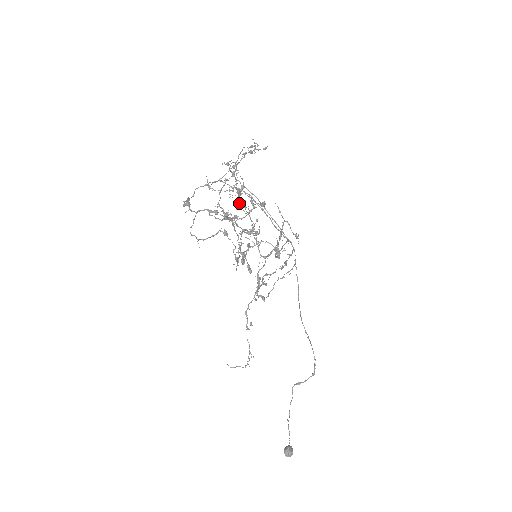
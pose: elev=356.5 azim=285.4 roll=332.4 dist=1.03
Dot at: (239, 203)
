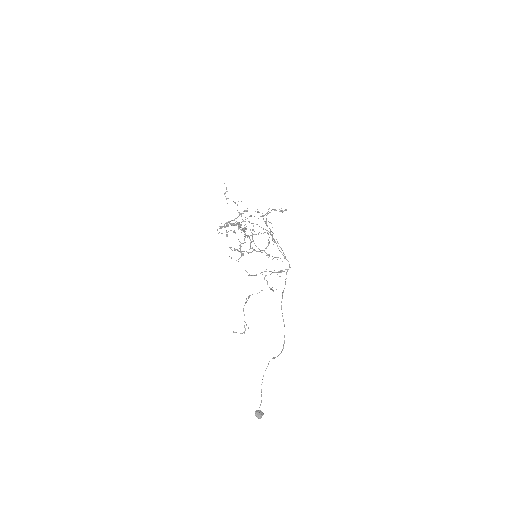
Dot at: (238, 212)
